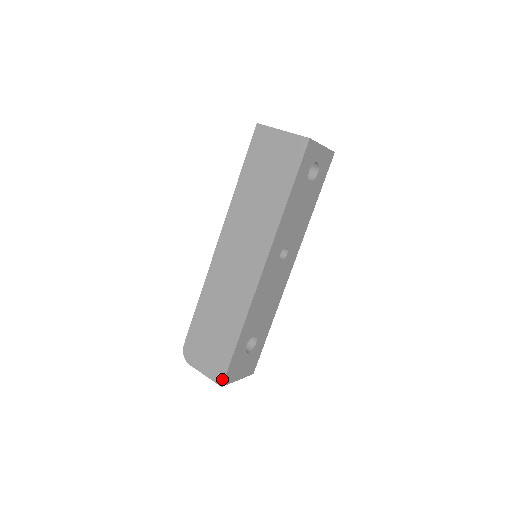
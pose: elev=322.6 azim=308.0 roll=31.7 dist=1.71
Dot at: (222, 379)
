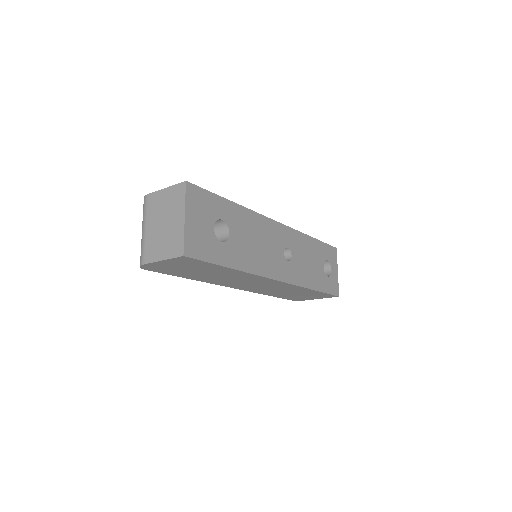
Dot at: (191, 184)
